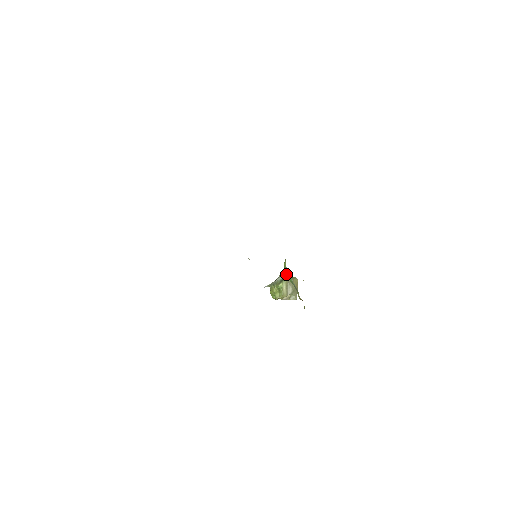
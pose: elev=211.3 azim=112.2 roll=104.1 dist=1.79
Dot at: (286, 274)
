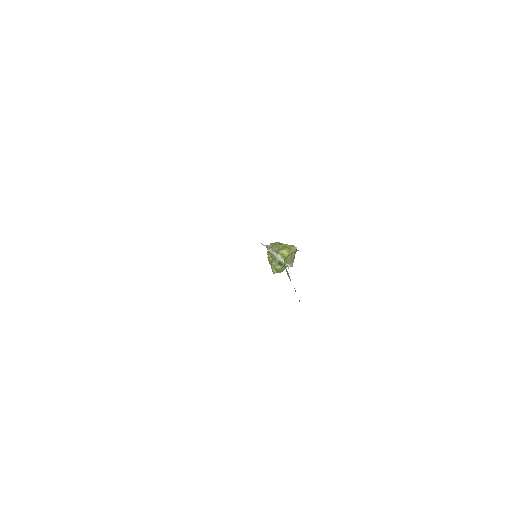
Dot at: (285, 250)
